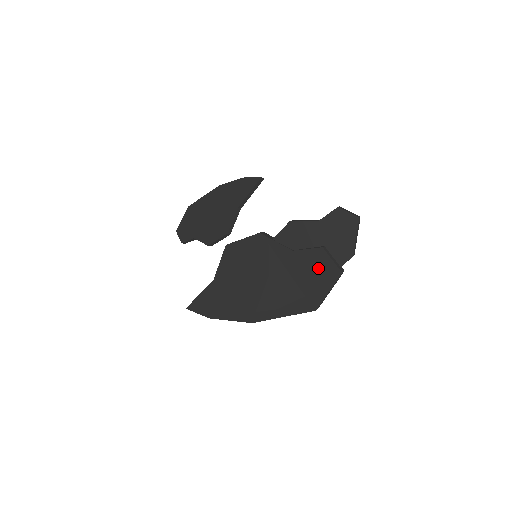
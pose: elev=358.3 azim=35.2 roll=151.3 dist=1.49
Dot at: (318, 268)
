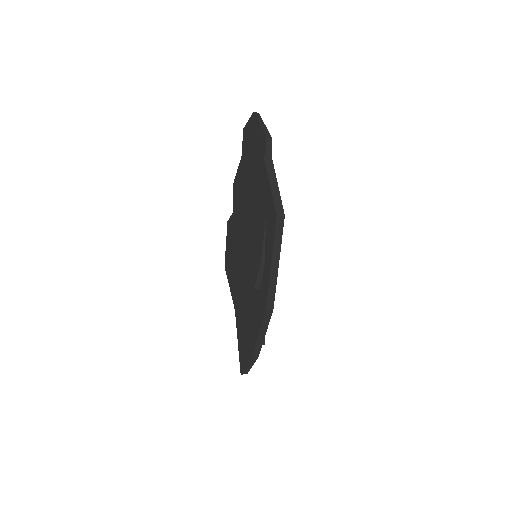
Dot at: (255, 181)
